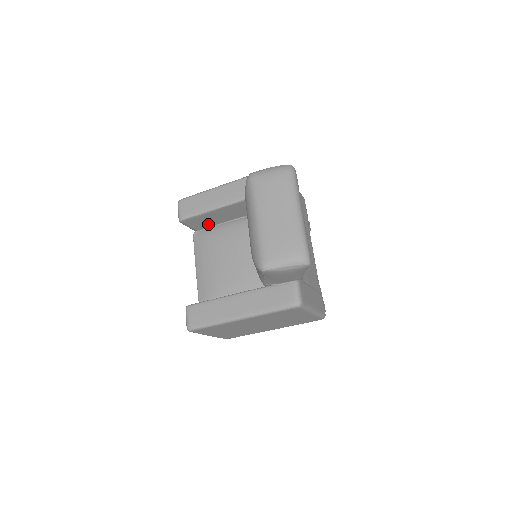
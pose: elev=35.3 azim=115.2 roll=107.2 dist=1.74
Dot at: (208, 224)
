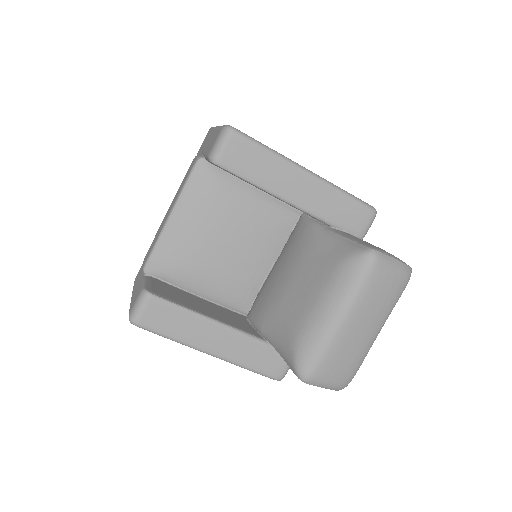
Dot at: occluded
